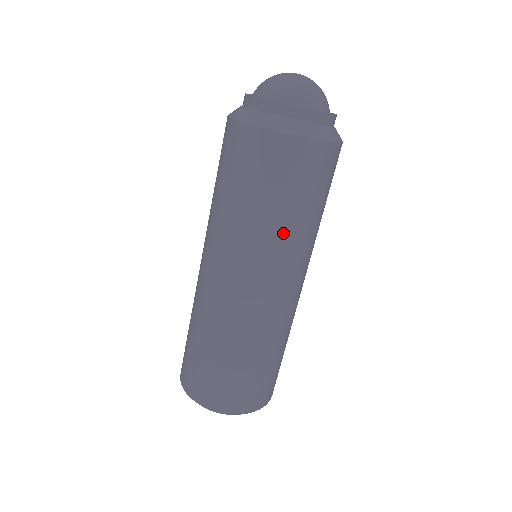
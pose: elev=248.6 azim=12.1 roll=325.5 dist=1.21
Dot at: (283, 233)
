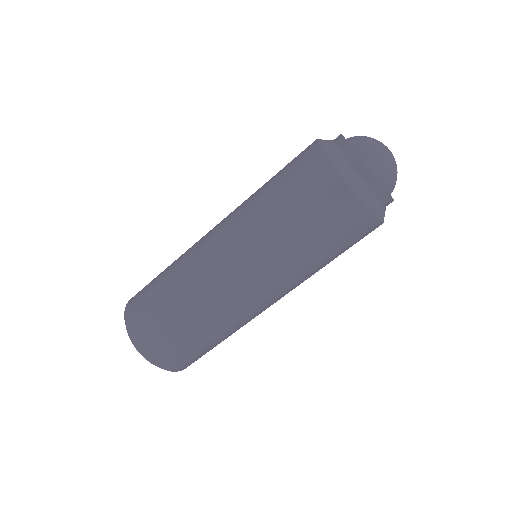
Dot at: (293, 257)
